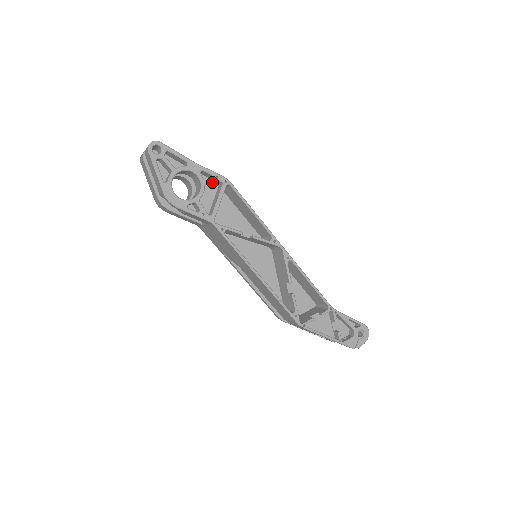
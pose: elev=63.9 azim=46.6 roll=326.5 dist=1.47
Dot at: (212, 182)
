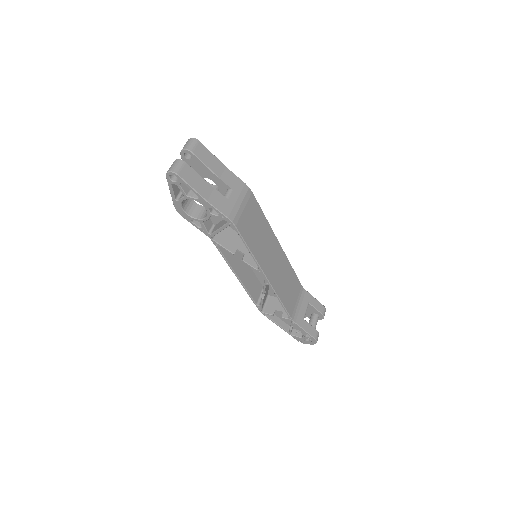
Dot at: occluded
